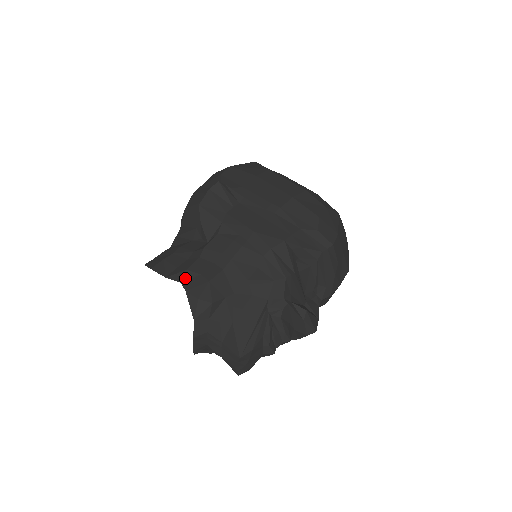
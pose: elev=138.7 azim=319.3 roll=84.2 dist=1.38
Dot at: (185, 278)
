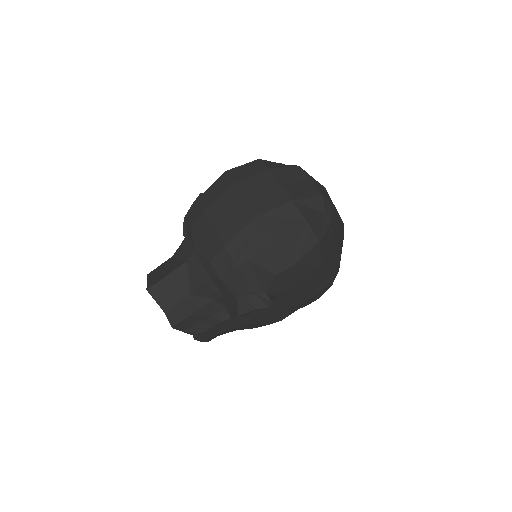
Dot at: (198, 335)
